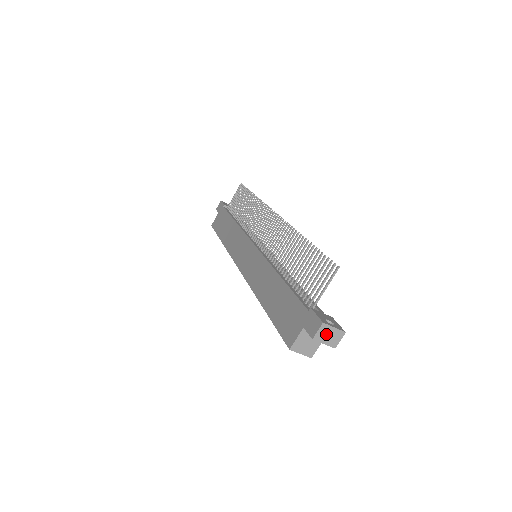
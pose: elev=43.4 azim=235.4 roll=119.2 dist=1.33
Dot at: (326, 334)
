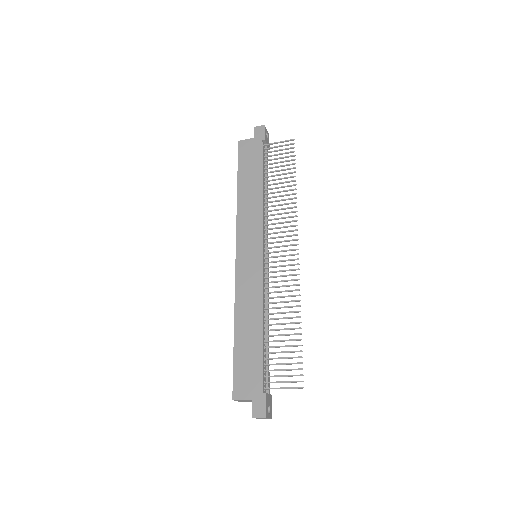
Dot at: (262, 418)
